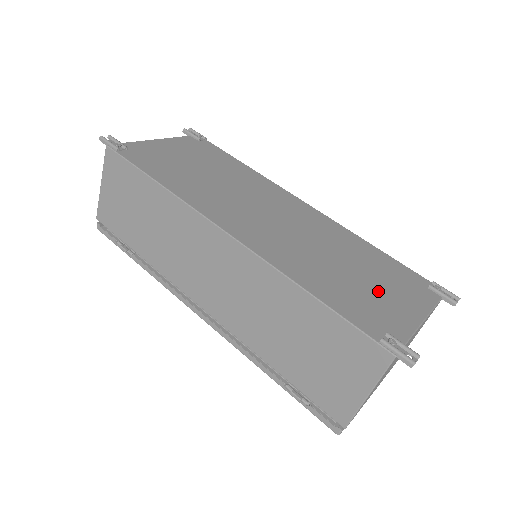
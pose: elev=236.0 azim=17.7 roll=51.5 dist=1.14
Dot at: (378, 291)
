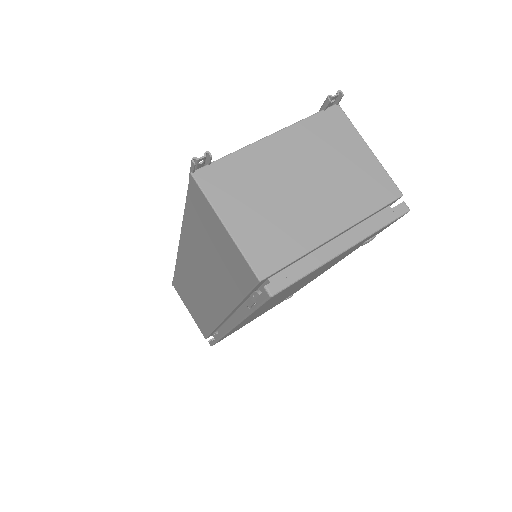
Dot at: occluded
